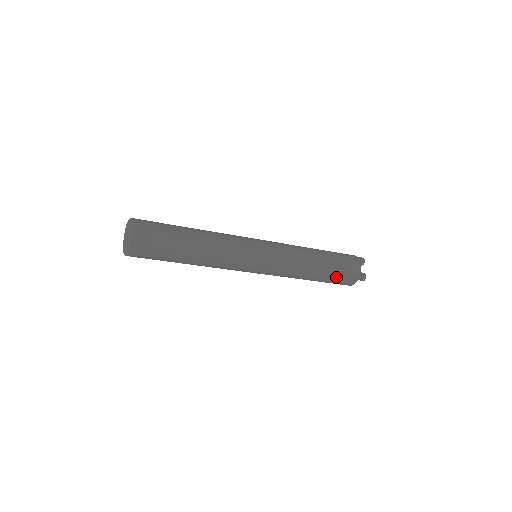
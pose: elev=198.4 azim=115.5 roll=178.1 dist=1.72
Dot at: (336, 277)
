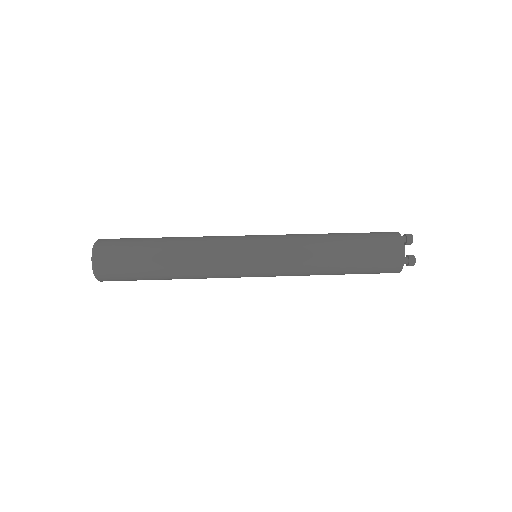
Dot at: (368, 267)
